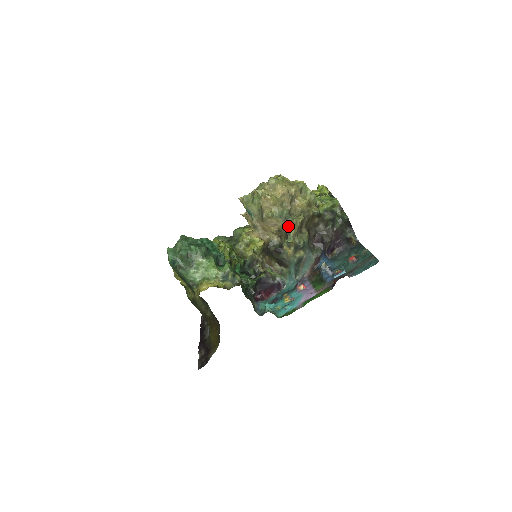
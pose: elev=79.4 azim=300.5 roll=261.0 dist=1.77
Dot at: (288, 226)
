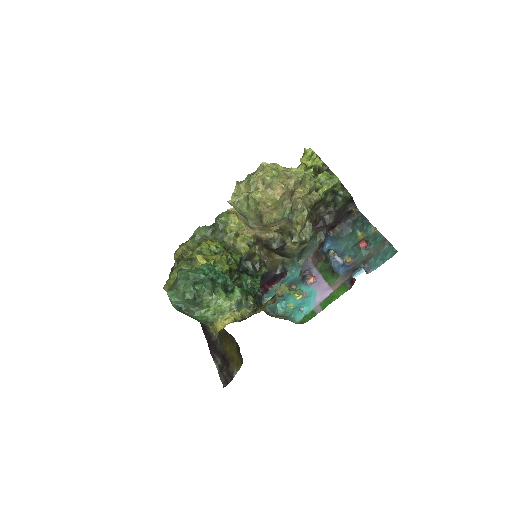
Dot at: (292, 226)
